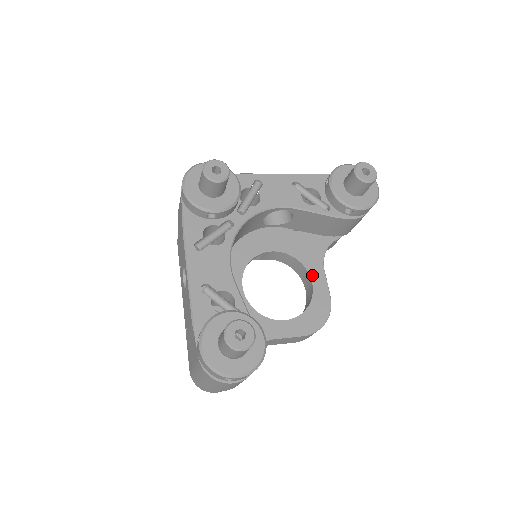
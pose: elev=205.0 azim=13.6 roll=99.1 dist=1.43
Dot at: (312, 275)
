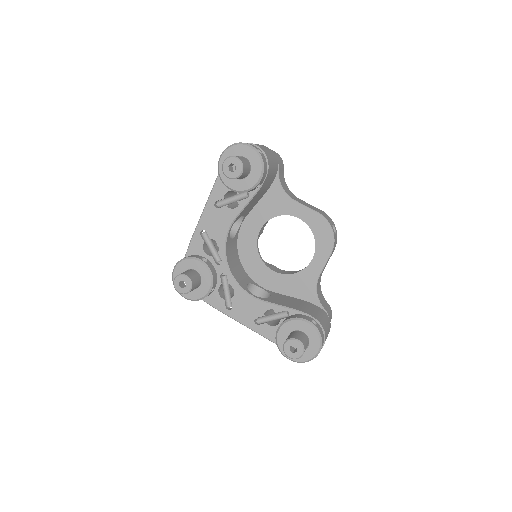
Dot at: (293, 214)
